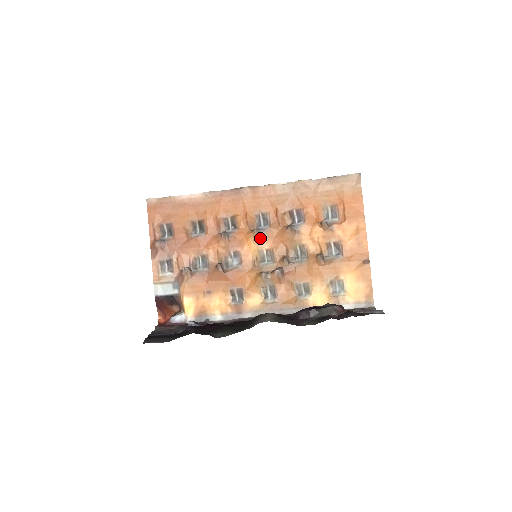
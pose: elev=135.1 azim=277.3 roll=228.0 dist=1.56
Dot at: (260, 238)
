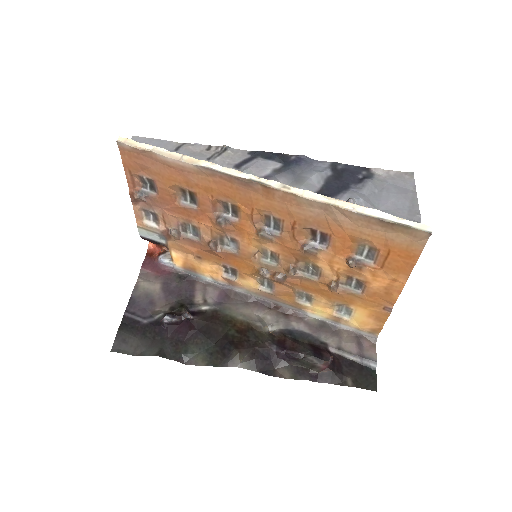
Dot at: (265, 241)
